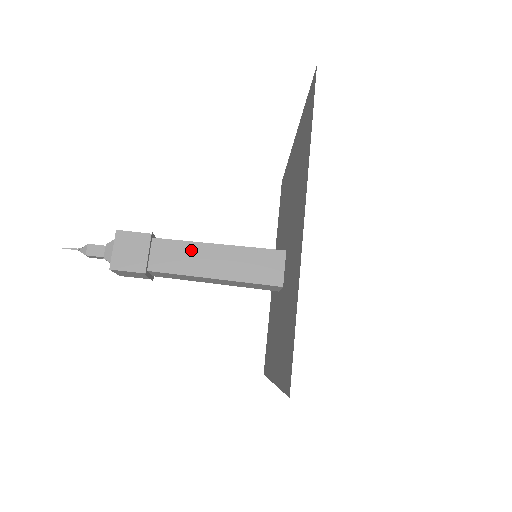
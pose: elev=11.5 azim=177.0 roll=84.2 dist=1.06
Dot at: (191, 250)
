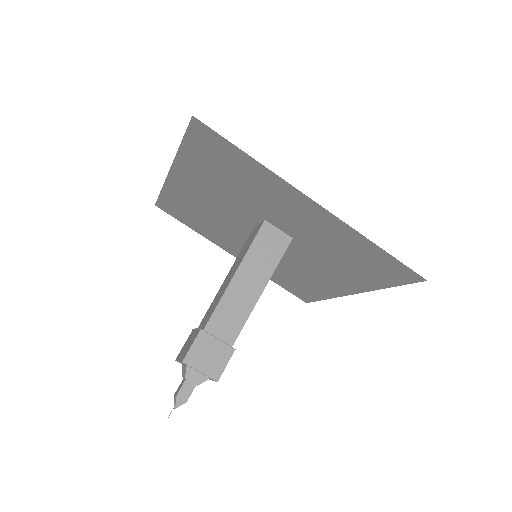
Dot at: (216, 298)
